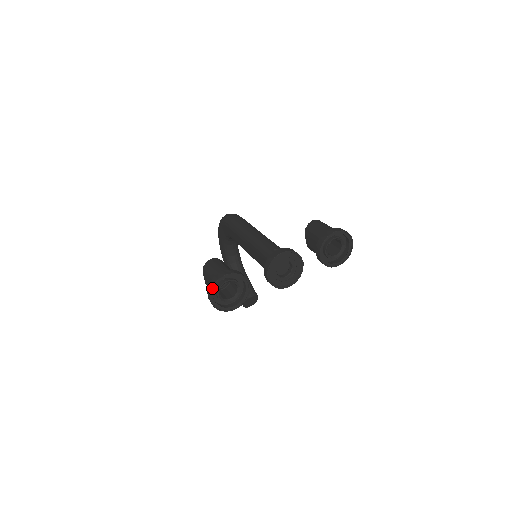
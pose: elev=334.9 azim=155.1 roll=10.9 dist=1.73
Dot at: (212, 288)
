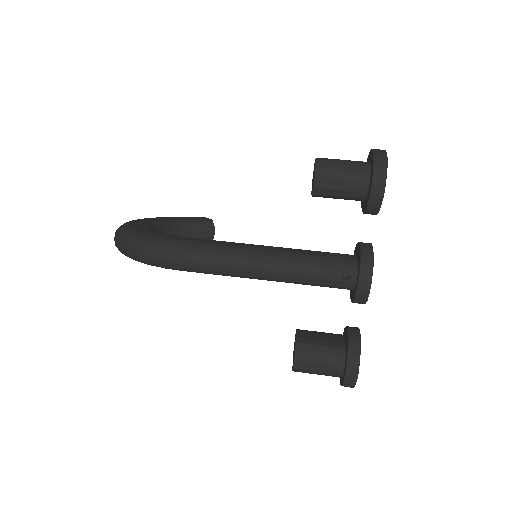
Dot at: occluded
